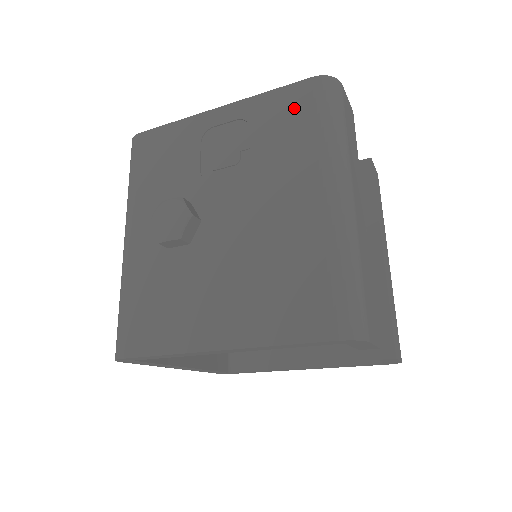
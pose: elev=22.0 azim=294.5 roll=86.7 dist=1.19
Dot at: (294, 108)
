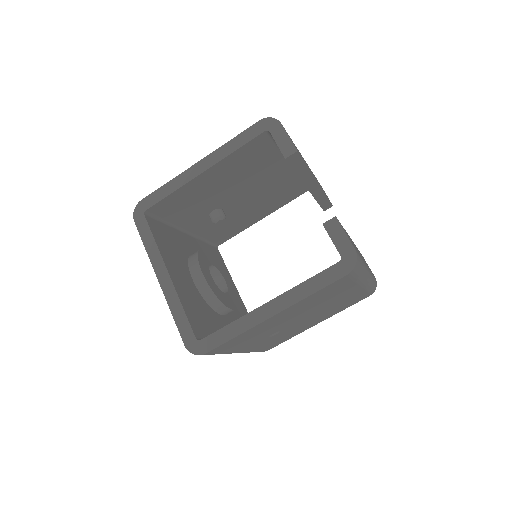
Dot at: occluded
